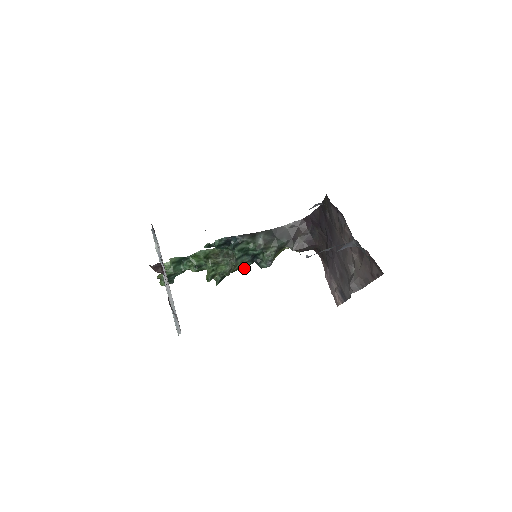
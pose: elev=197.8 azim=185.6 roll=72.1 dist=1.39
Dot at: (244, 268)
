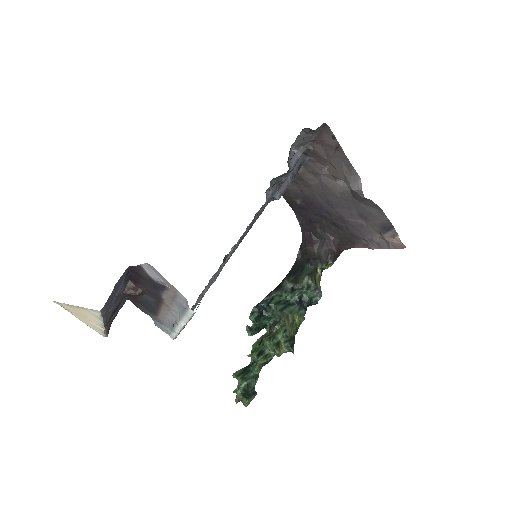
Dot at: (303, 319)
